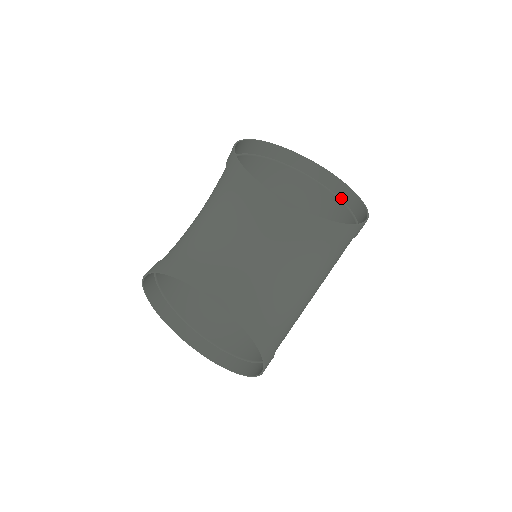
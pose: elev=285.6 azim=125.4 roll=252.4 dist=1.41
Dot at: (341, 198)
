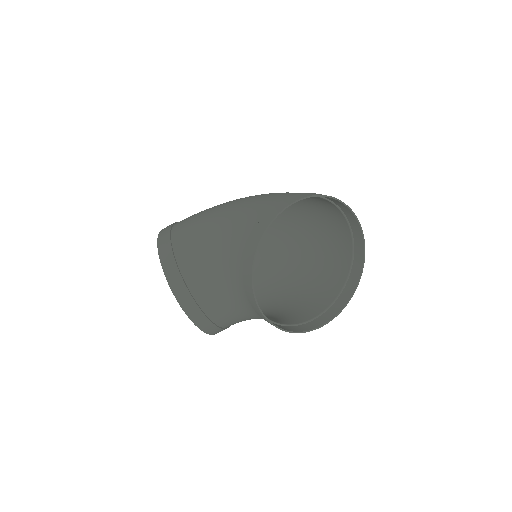
Dot at: (355, 252)
